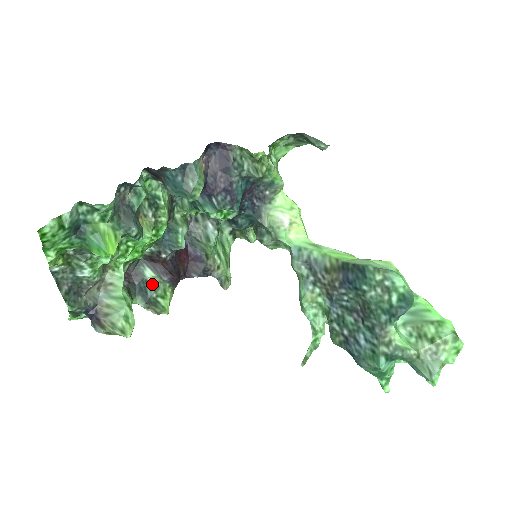
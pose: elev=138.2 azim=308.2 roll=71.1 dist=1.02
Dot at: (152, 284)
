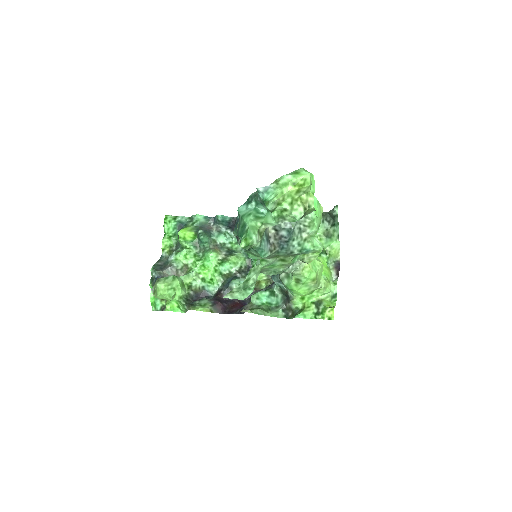
Dot at: (202, 298)
